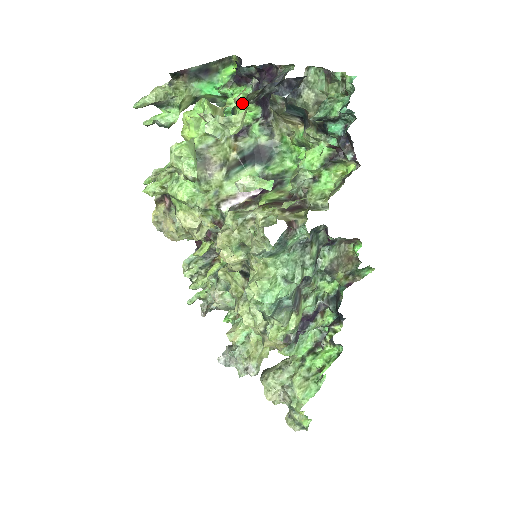
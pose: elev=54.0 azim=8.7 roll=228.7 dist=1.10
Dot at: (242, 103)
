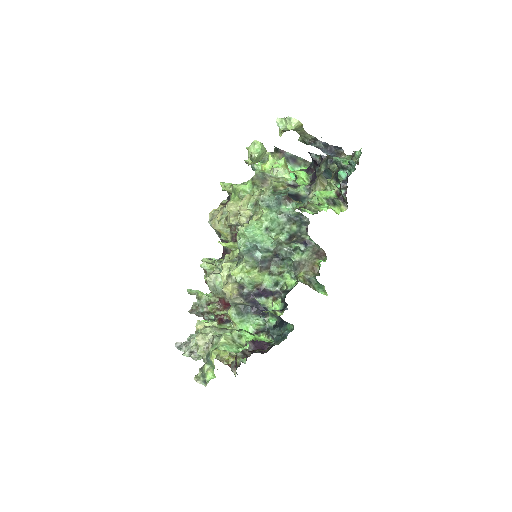
Dot at: (301, 139)
